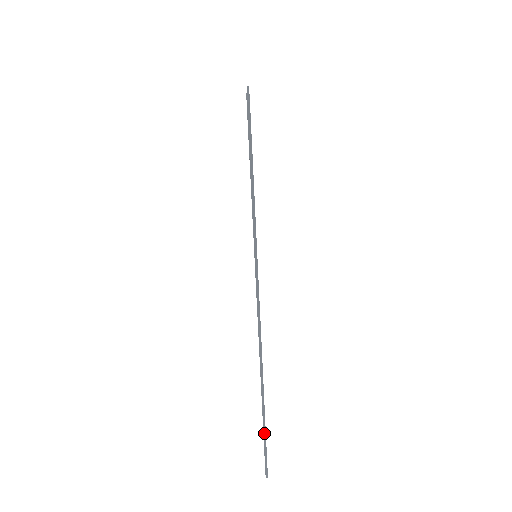
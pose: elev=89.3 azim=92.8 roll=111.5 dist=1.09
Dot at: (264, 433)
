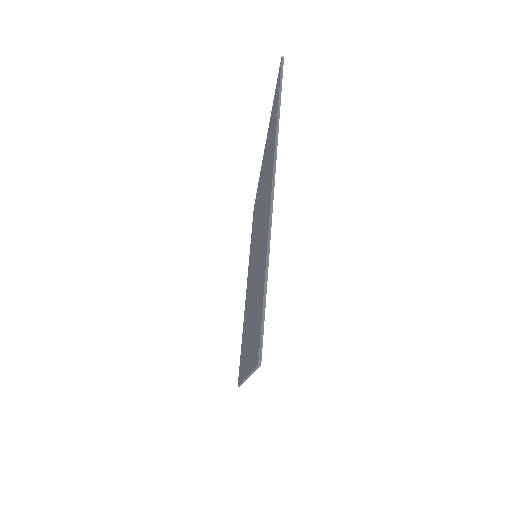
Dot at: occluded
